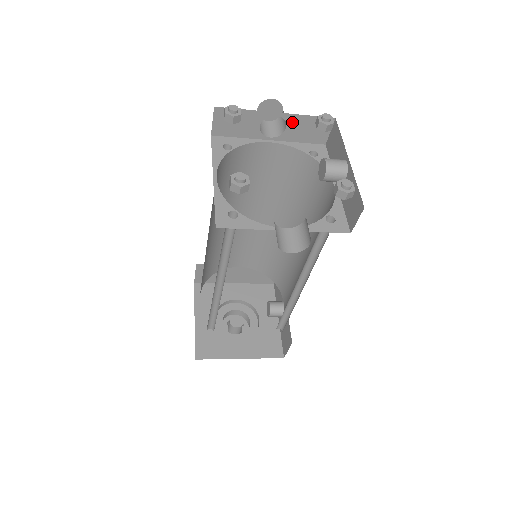
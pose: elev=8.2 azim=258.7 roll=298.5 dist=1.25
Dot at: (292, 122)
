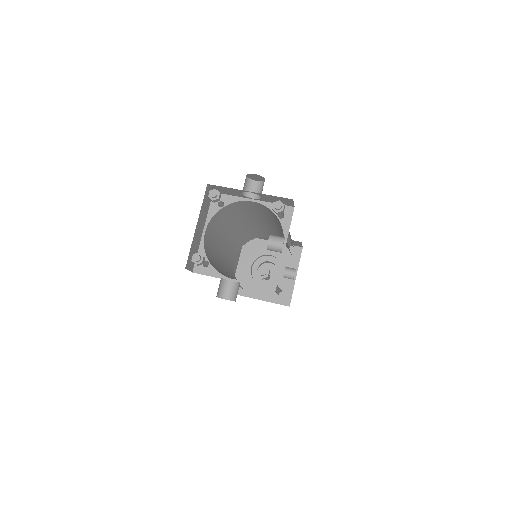
Dot at: (263, 196)
